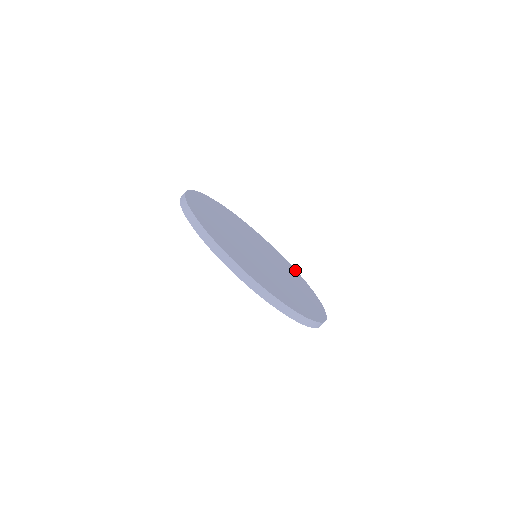
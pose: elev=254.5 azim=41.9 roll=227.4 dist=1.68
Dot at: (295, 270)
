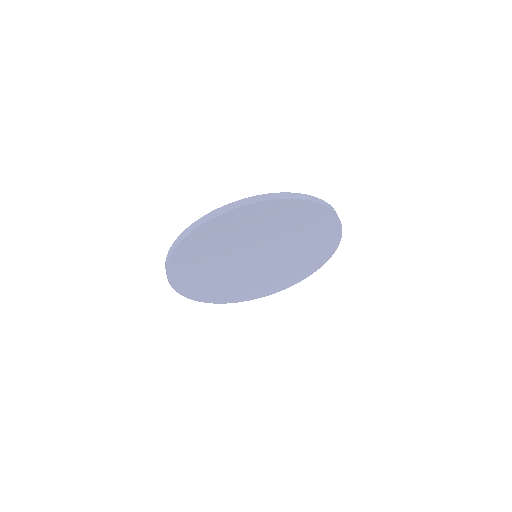
Dot at: occluded
